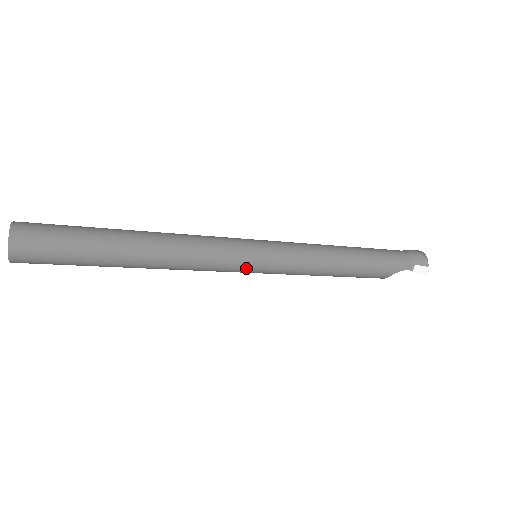
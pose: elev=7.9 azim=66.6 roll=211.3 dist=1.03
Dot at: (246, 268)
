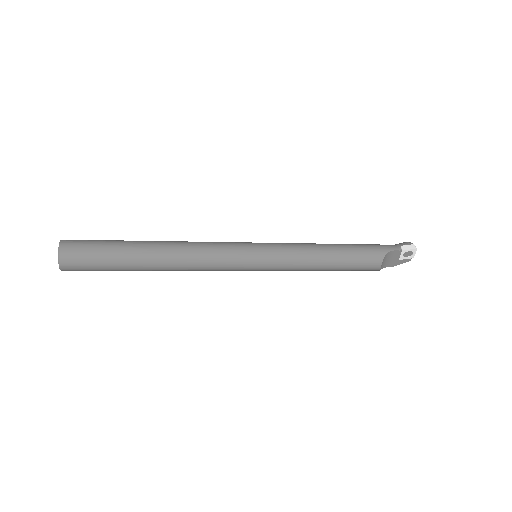
Dot at: (247, 255)
